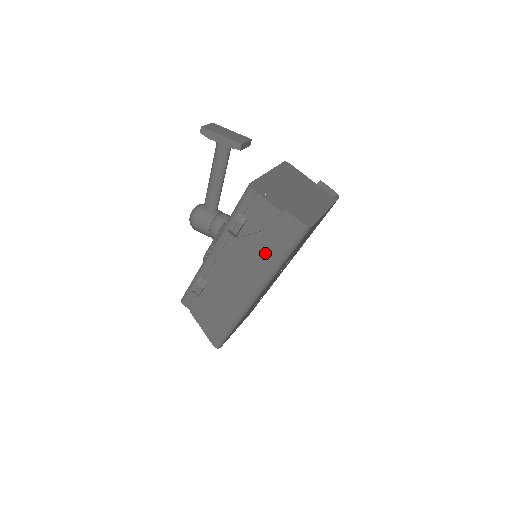
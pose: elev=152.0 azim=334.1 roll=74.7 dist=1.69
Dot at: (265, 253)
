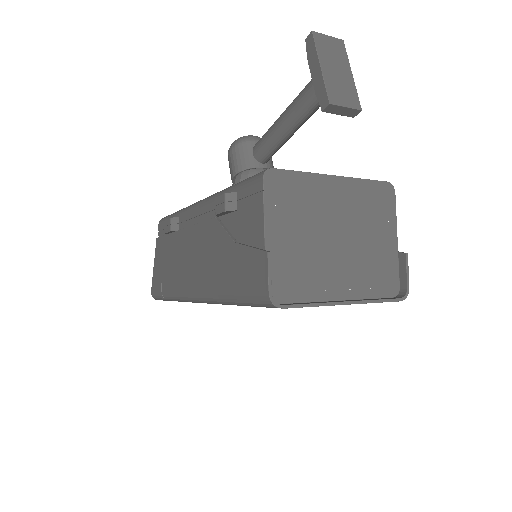
Dot at: (223, 270)
